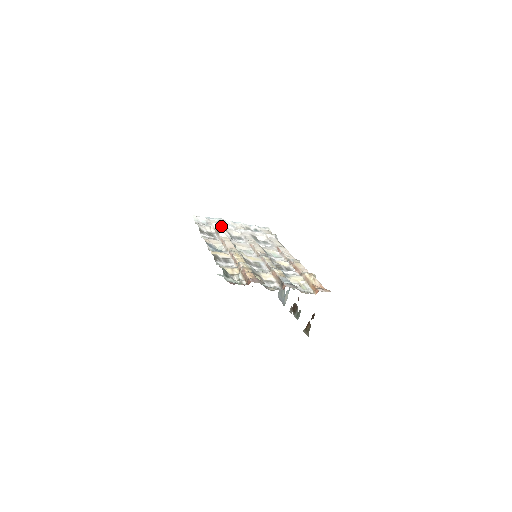
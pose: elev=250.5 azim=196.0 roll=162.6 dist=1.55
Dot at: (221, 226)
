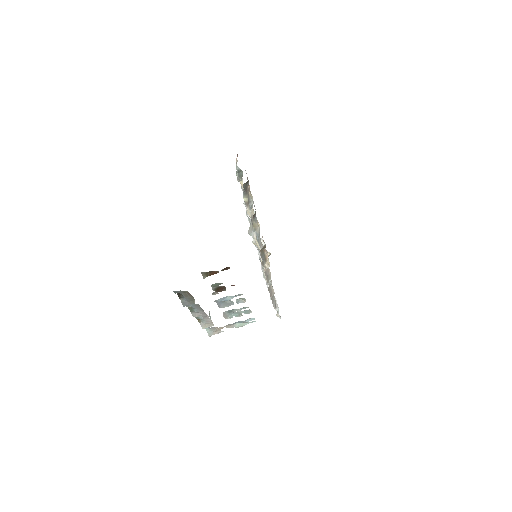
Dot at: occluded
